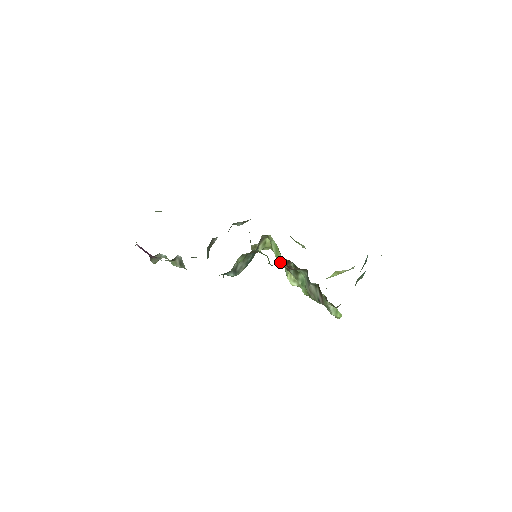
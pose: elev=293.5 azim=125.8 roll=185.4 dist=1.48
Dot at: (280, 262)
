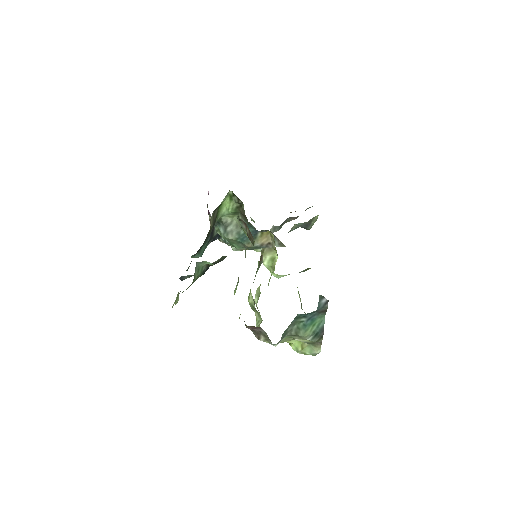
Dot at: occluded
